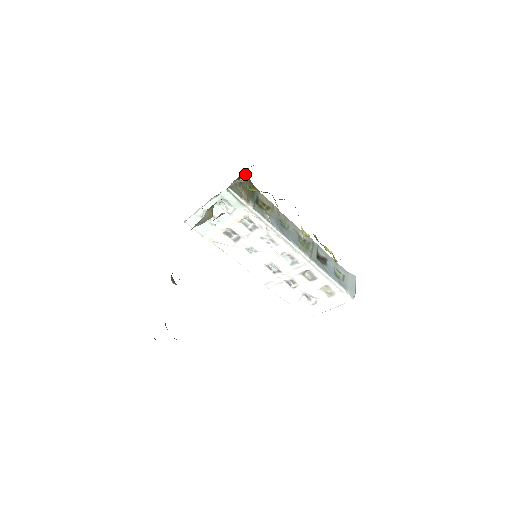
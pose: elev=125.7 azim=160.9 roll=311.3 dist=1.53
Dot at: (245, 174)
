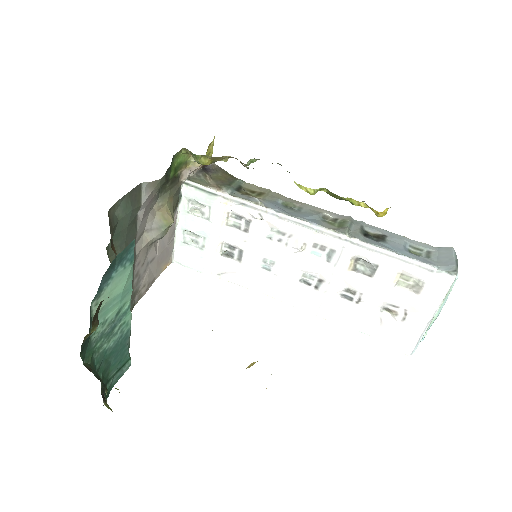
Dot at: (214, 165)
